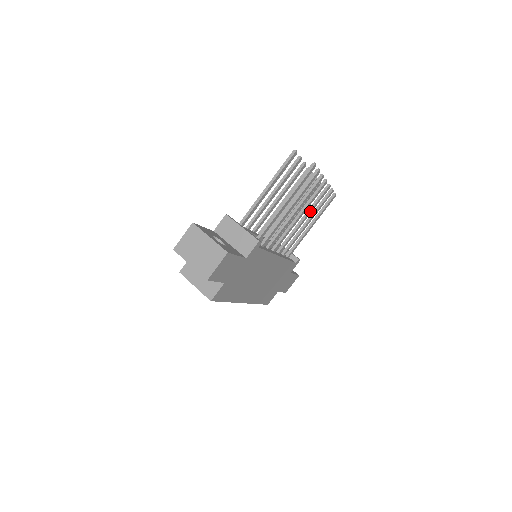
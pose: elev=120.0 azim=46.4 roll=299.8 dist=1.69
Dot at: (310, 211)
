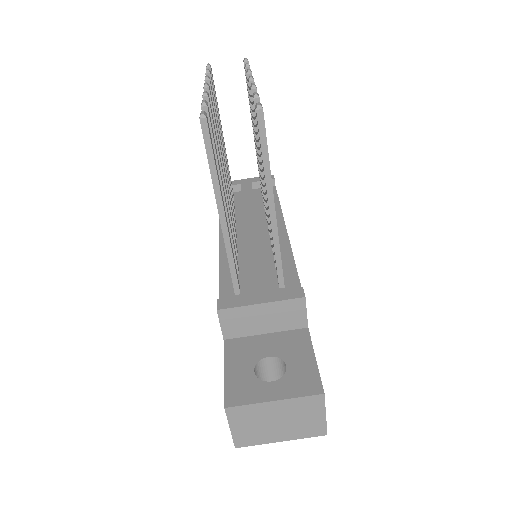
Dot at: occluded
